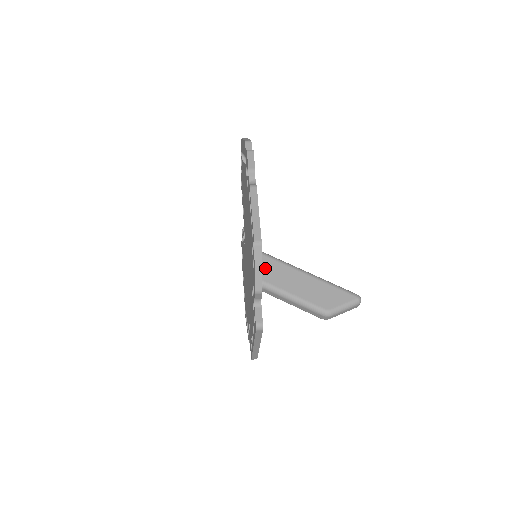
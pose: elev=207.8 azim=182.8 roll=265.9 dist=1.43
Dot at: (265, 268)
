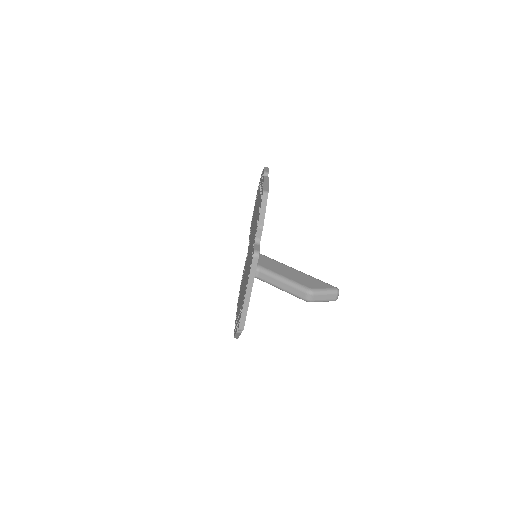
Dot at: (262, 260)
